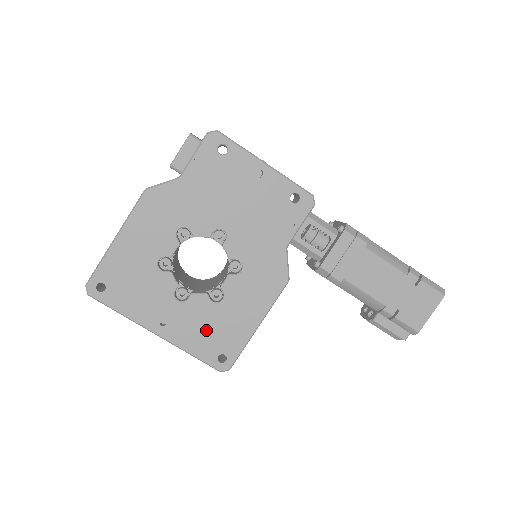
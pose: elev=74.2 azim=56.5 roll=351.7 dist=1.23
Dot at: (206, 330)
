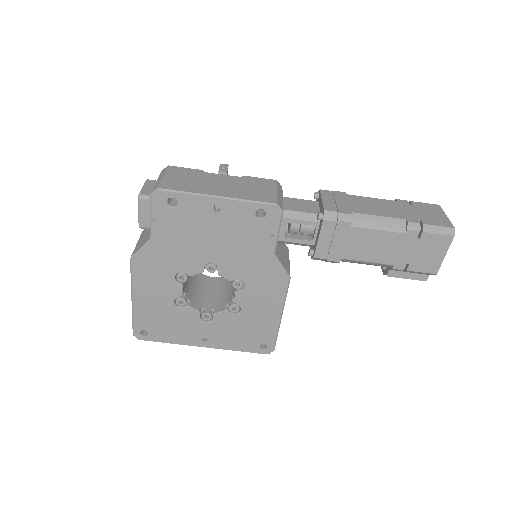
Dot at: (240, 333)
